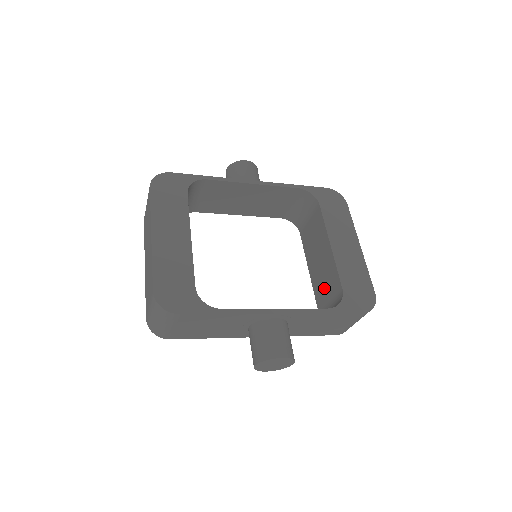
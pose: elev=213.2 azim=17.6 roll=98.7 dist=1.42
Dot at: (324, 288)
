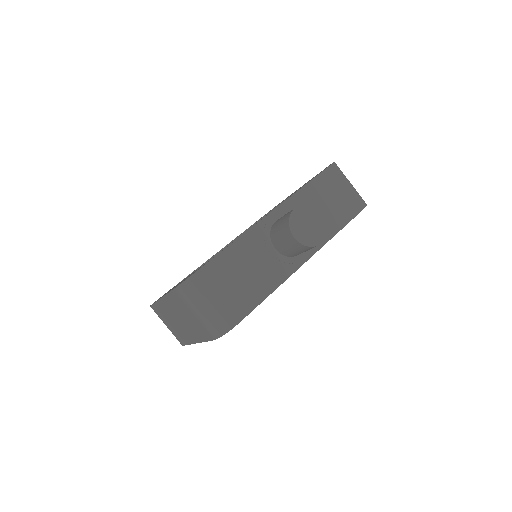
Dot at: occluded
